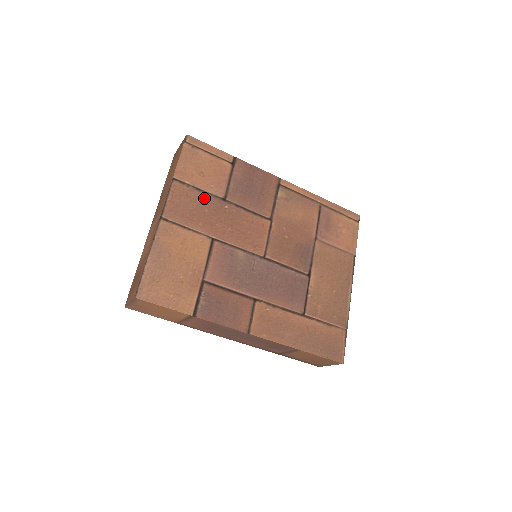
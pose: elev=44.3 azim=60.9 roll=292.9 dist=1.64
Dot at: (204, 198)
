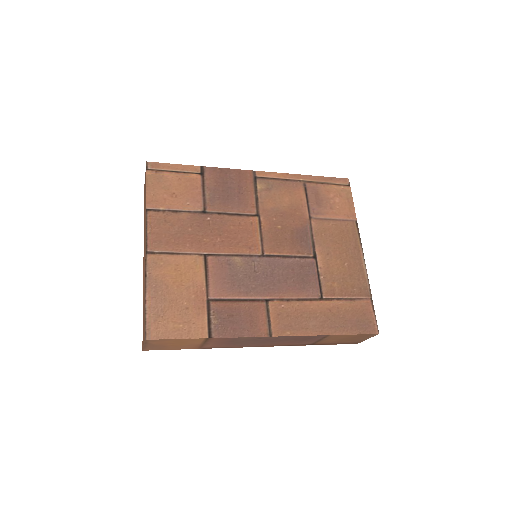
Dot at: (183, 218)
